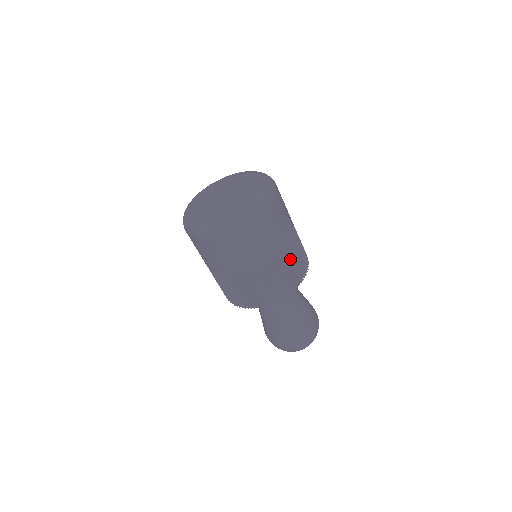
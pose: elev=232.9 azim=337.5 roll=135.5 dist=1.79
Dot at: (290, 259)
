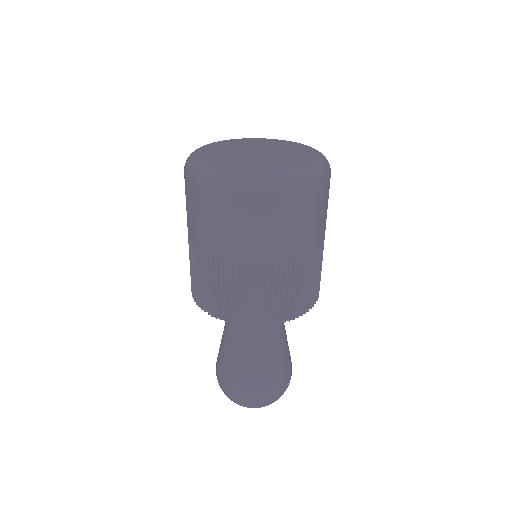
Dot at: (291, 280)
